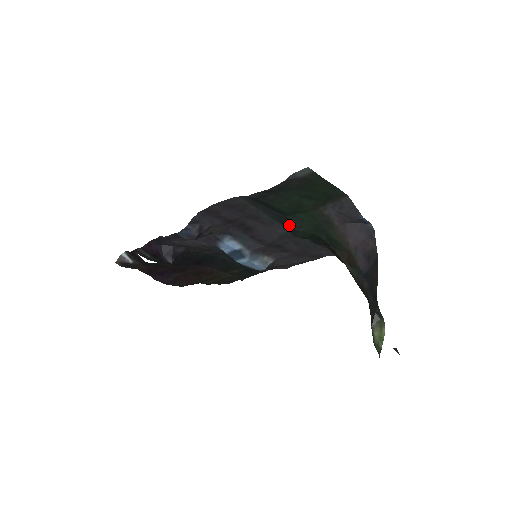
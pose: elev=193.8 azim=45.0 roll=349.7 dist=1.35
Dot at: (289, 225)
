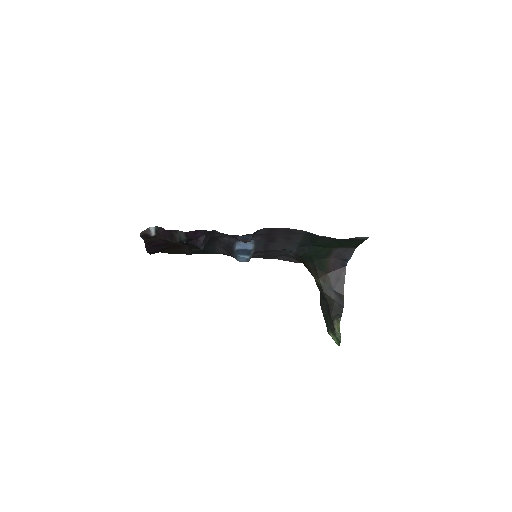
Dot at: (304, 249)
